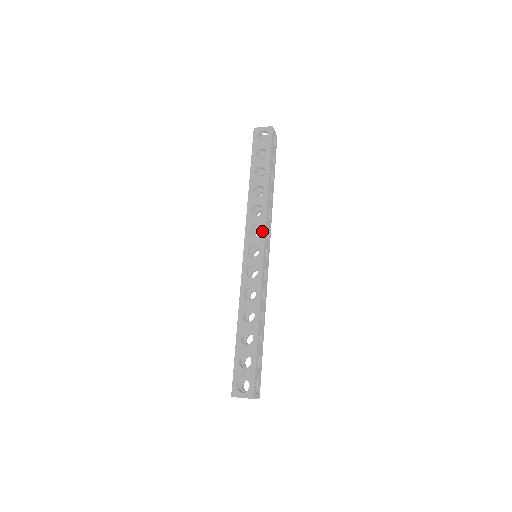
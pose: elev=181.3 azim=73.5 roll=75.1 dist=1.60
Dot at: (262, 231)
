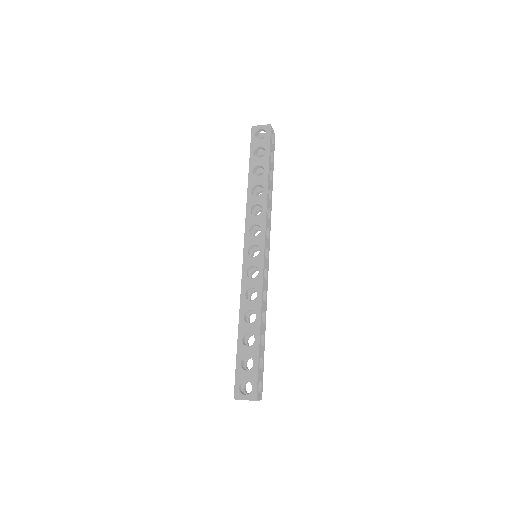
Dot at: (262, 231)
